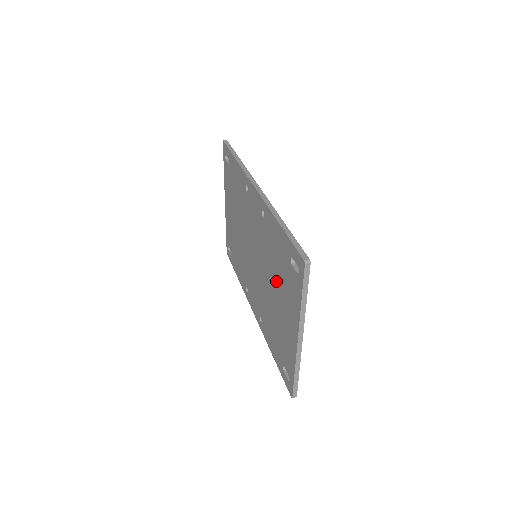
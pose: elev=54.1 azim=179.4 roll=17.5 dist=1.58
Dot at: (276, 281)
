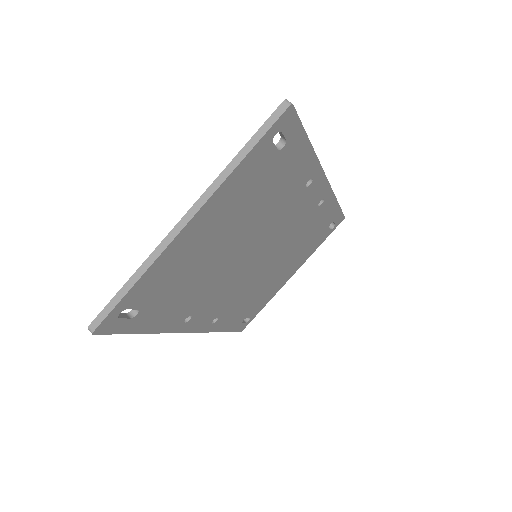
Dot at: occluded
